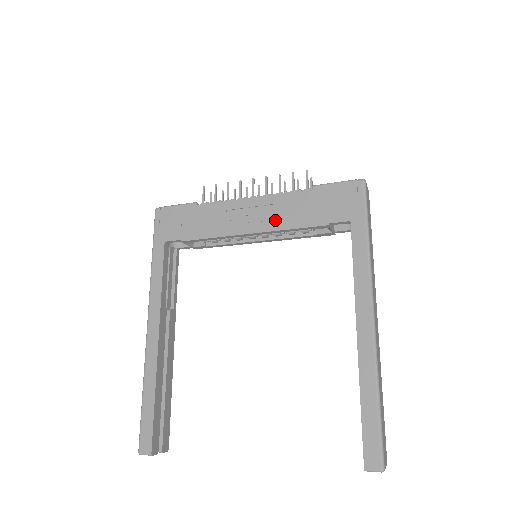
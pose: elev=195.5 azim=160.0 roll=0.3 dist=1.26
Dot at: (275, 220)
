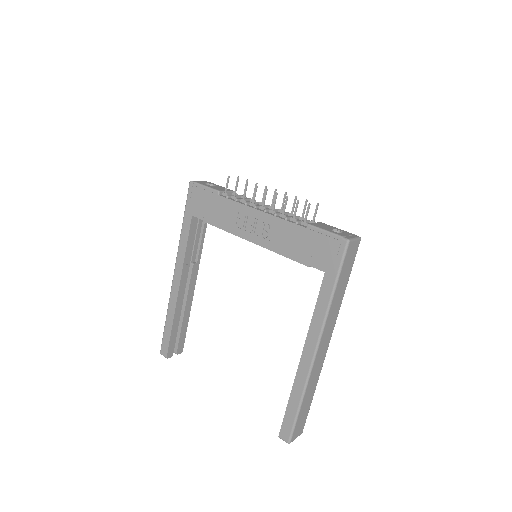
Dot at: (271, 240)
